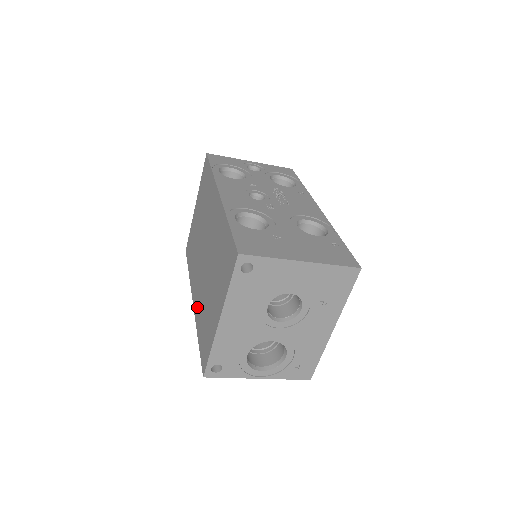
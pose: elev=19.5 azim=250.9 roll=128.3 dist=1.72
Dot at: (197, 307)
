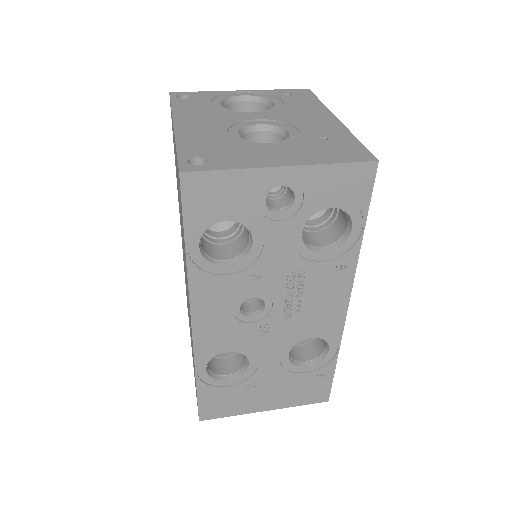
Dot at: occluded
